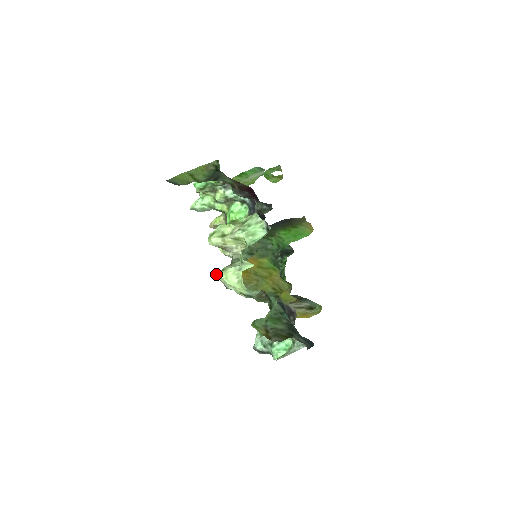
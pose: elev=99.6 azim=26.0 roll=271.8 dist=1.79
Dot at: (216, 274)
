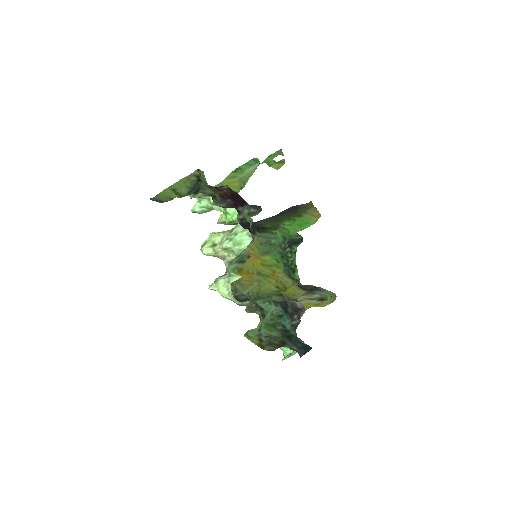
Dot at: (210, 285)
